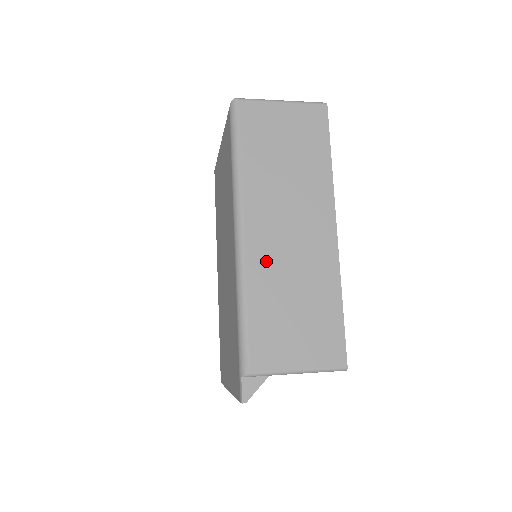
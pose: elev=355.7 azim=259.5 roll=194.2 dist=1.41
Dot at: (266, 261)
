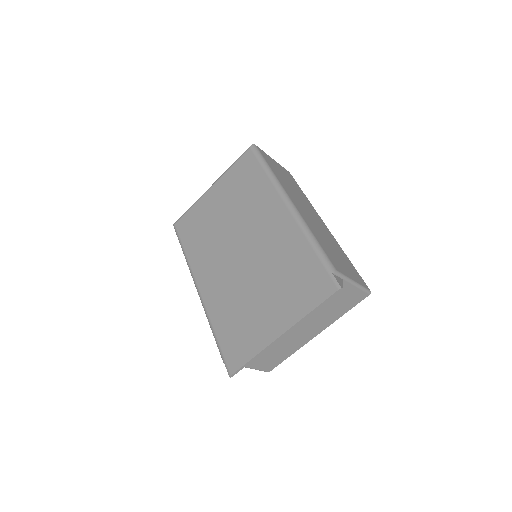
Dot at: (308, 220)
